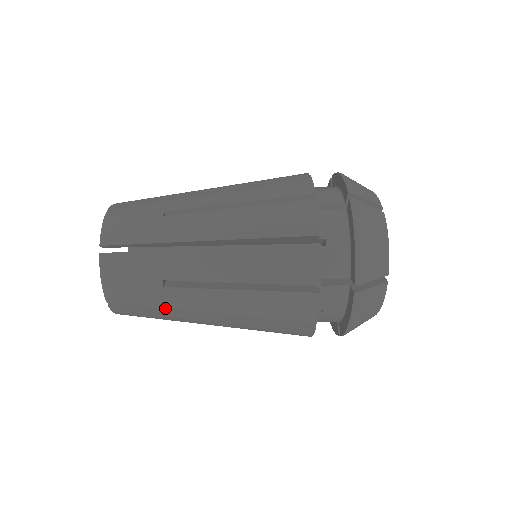
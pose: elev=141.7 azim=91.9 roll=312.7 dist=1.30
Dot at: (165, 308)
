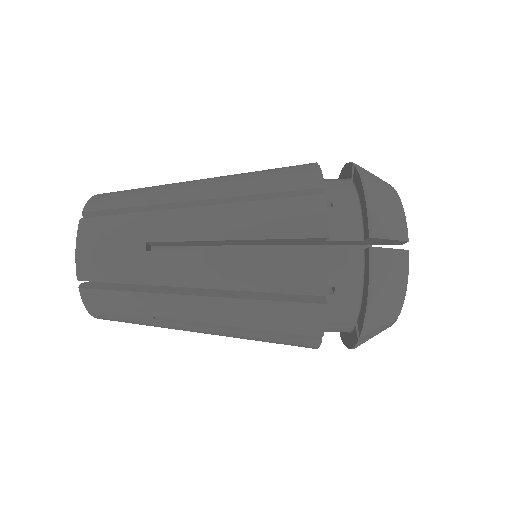
Dot at: (145, 284)
